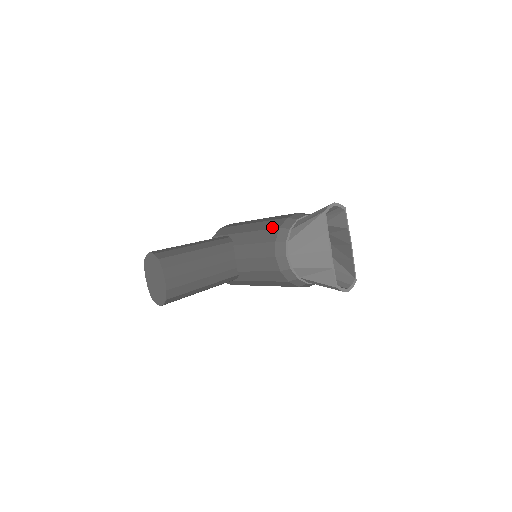
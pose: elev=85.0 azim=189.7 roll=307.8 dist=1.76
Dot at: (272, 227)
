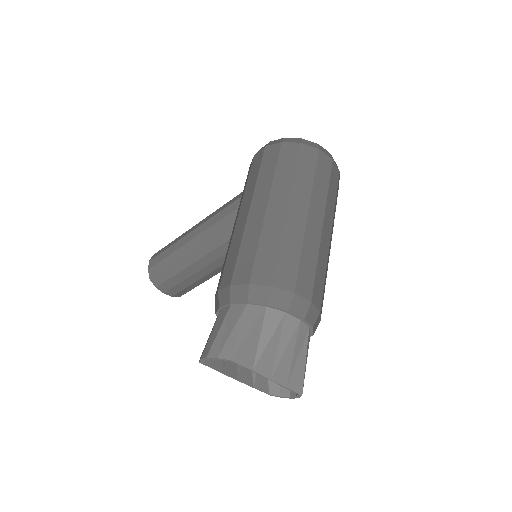
Dot at: occluded
